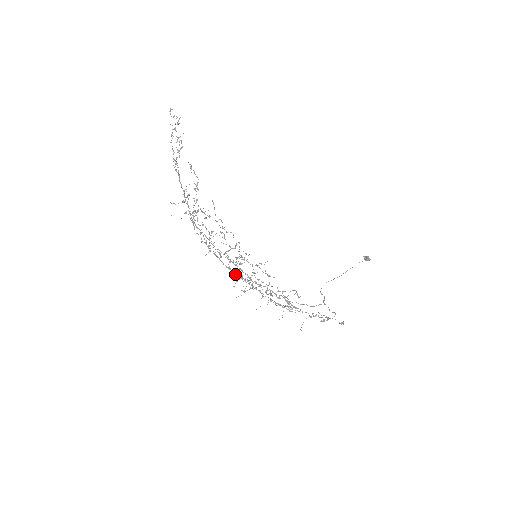
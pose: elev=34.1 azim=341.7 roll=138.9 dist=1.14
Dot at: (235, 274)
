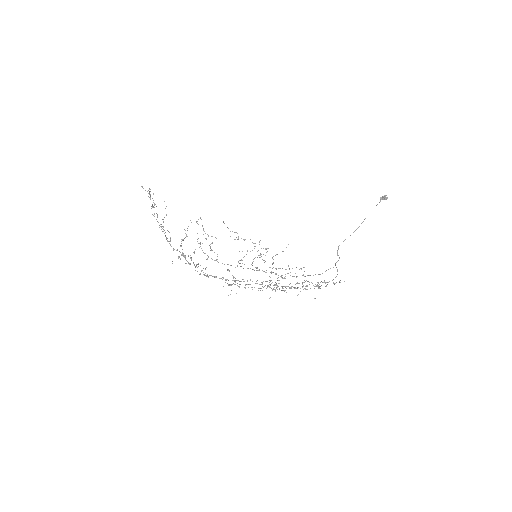
Dot at: occluded
